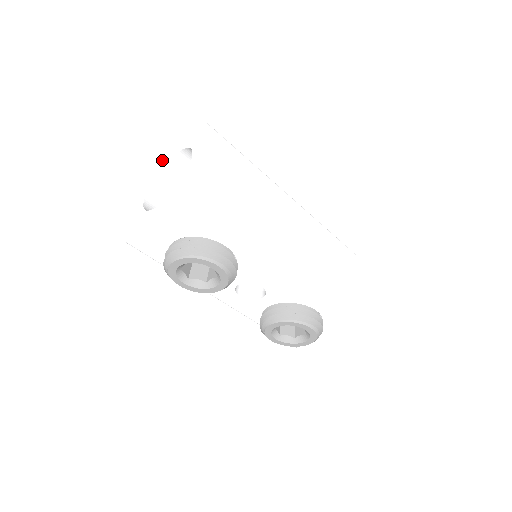
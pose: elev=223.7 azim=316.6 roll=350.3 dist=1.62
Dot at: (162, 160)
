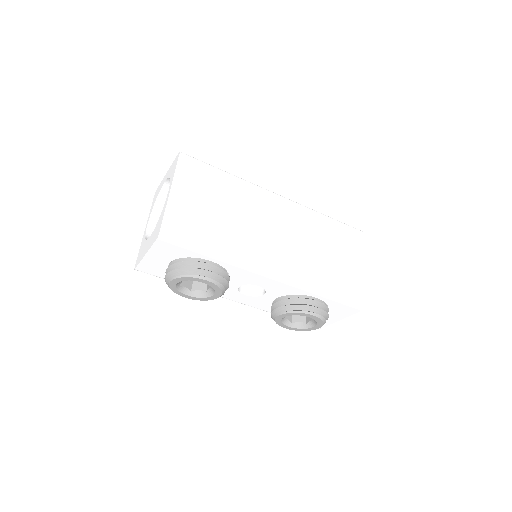
Dot at: (158, 188)
